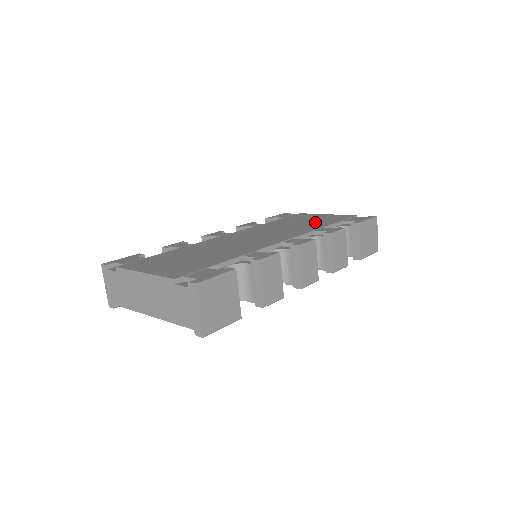
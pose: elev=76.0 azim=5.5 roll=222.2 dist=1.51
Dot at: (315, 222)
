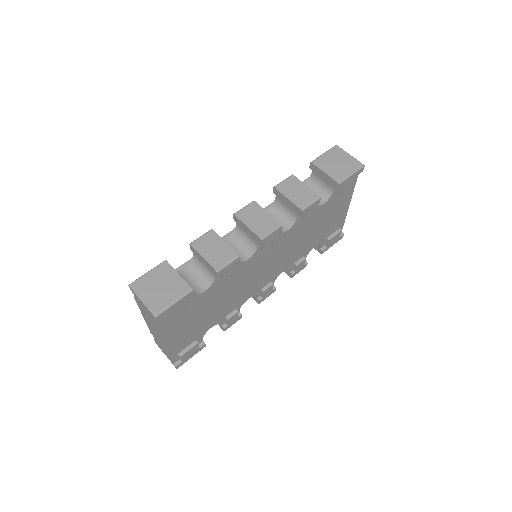
Dot at: occluded
